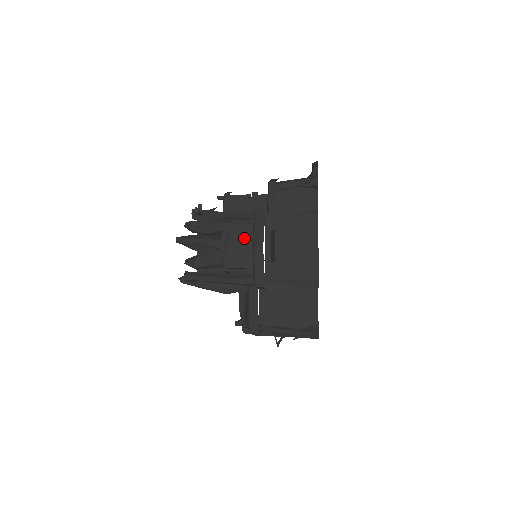
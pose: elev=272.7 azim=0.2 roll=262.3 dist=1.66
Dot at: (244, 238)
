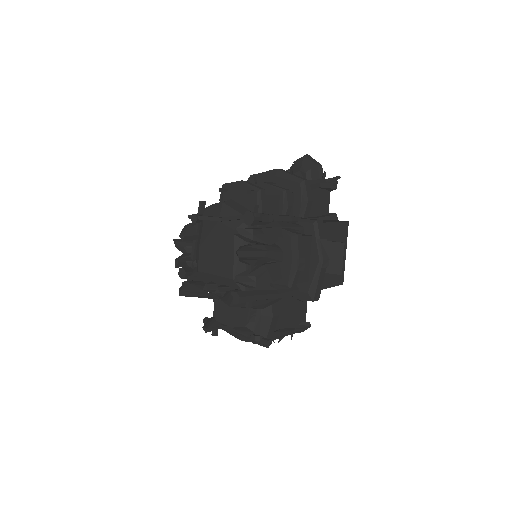
Dot at: (305, 250)
